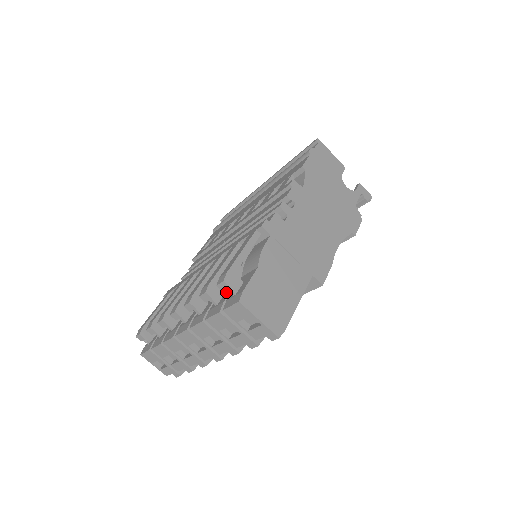
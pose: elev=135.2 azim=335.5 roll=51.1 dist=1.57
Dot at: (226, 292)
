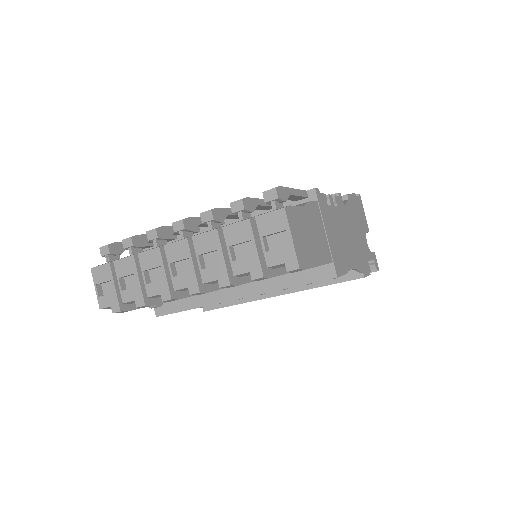
Dot at: occluded
